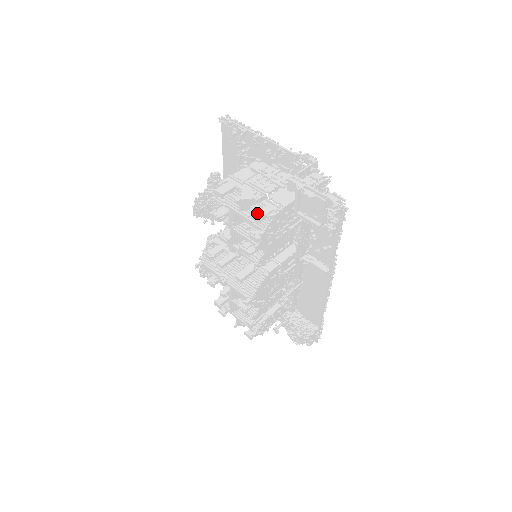
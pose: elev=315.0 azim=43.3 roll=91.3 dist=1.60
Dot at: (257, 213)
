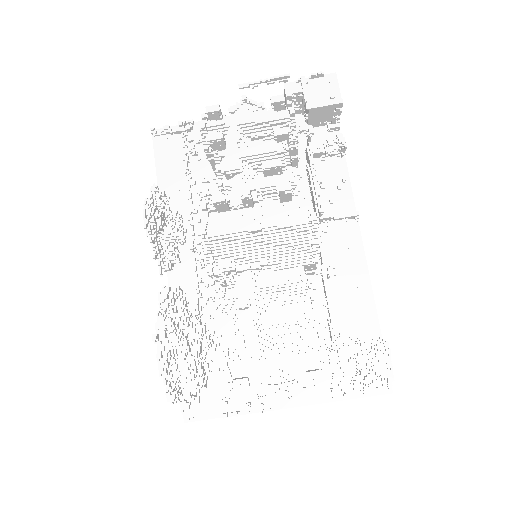
Dot at: (275, 99)
